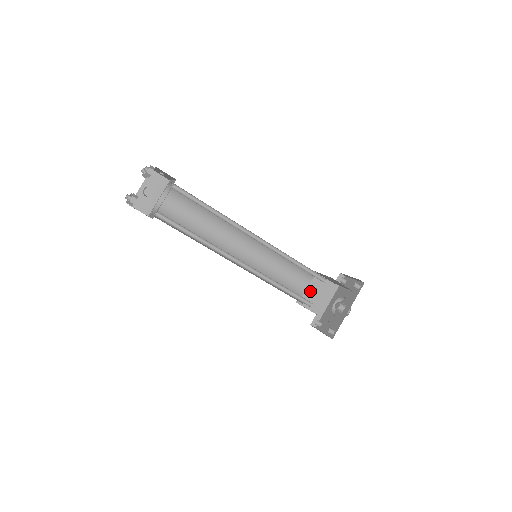
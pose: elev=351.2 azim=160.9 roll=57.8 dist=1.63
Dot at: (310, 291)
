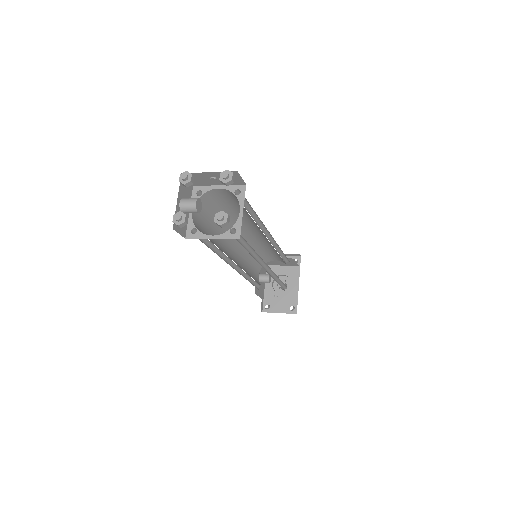
Dot at: (262, 278)
